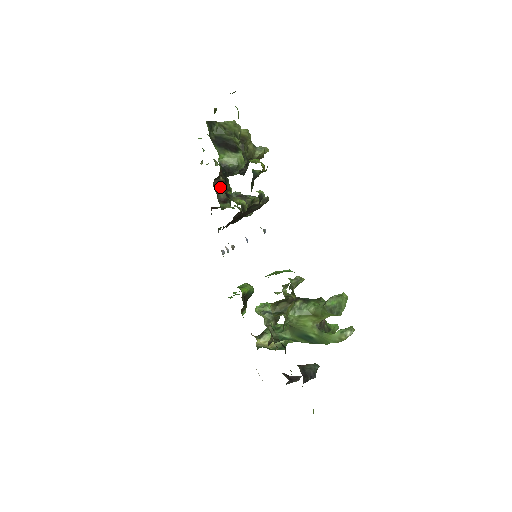
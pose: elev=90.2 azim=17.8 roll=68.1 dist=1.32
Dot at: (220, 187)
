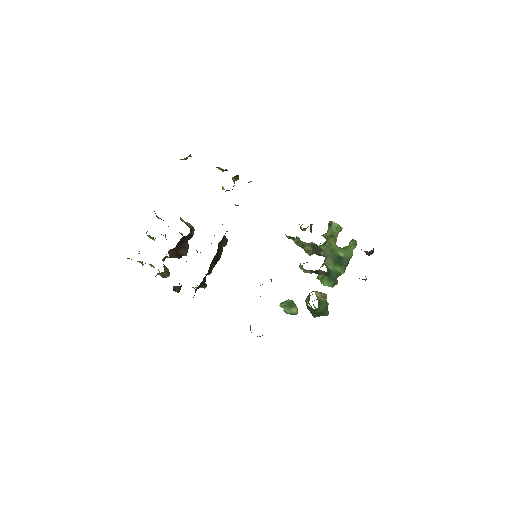
Dot at: (179, 257)
